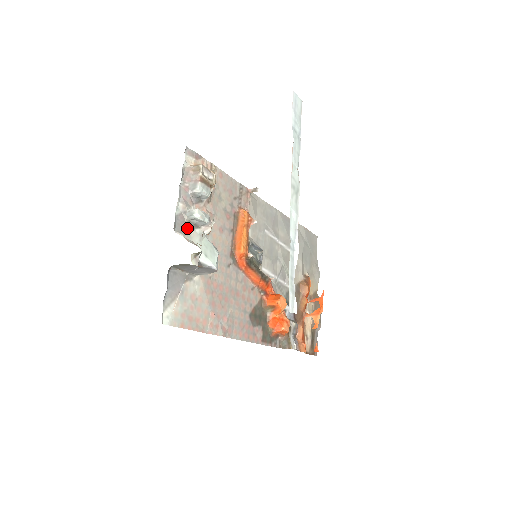
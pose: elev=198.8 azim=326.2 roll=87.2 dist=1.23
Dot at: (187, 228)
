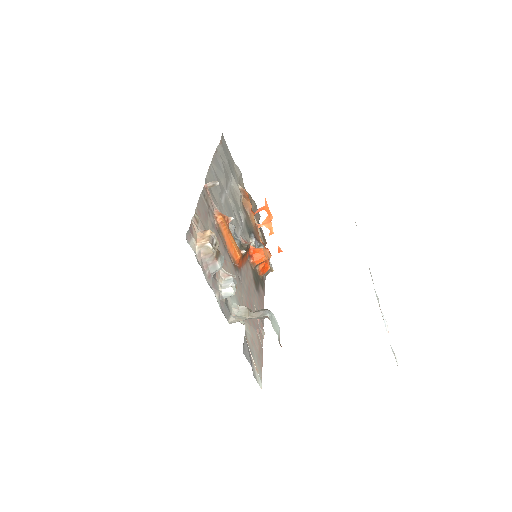
Dot at: (227, 305)
